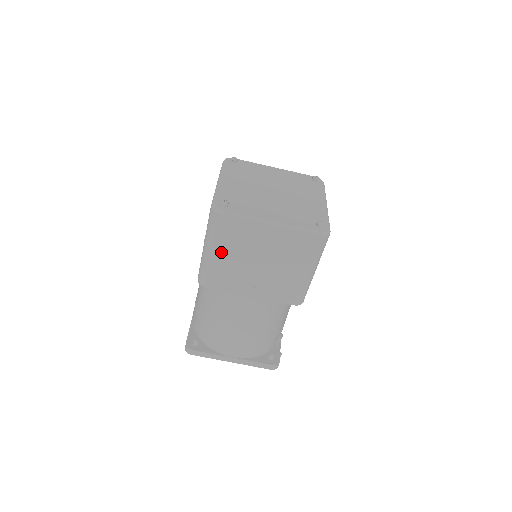
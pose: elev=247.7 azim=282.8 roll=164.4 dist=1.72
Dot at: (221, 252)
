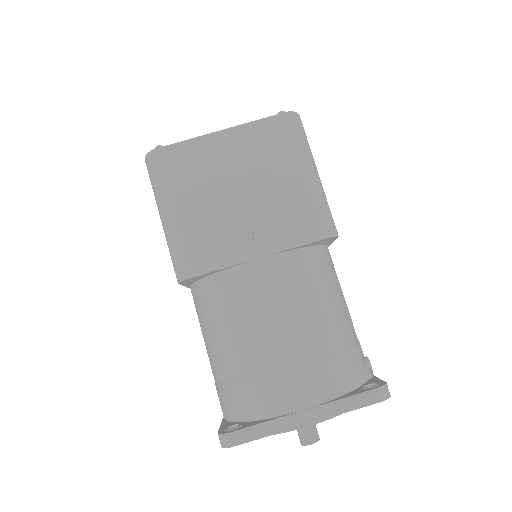
Dot at: (182, 205)
